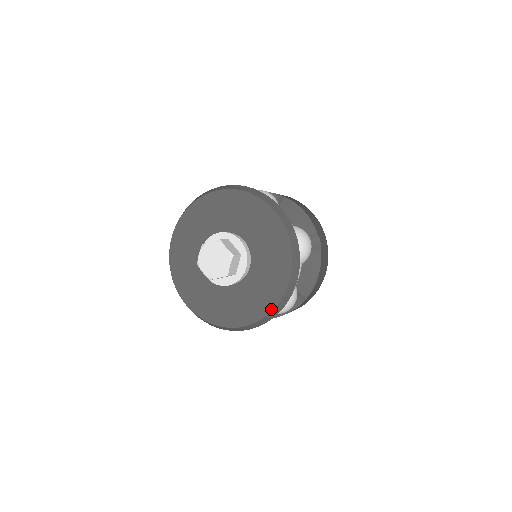
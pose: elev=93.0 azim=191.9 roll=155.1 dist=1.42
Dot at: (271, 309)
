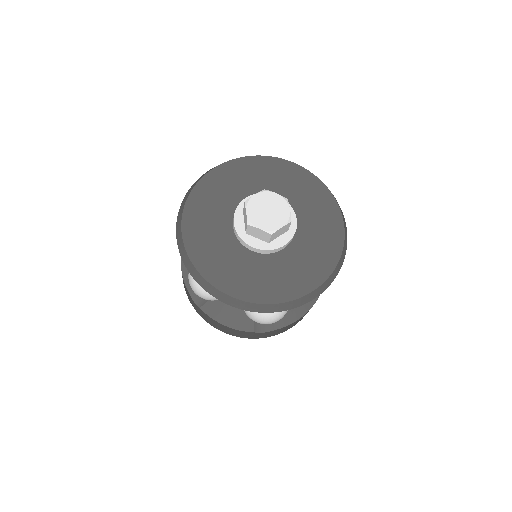
Dot at: (339, 253)
